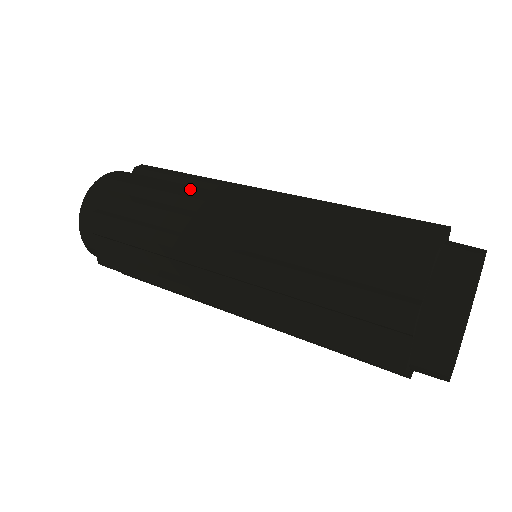
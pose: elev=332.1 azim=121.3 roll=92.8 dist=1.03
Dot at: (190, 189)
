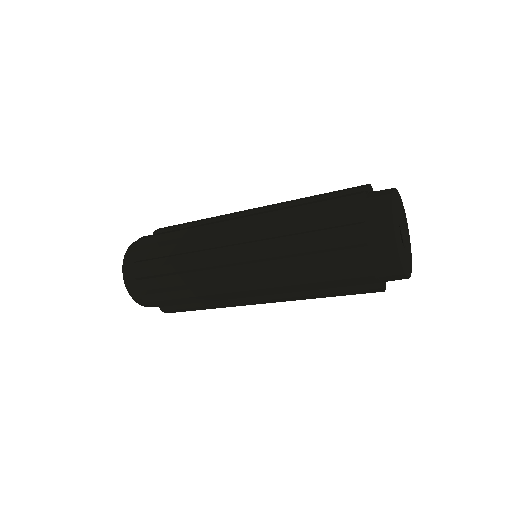
Dot at: occluded
